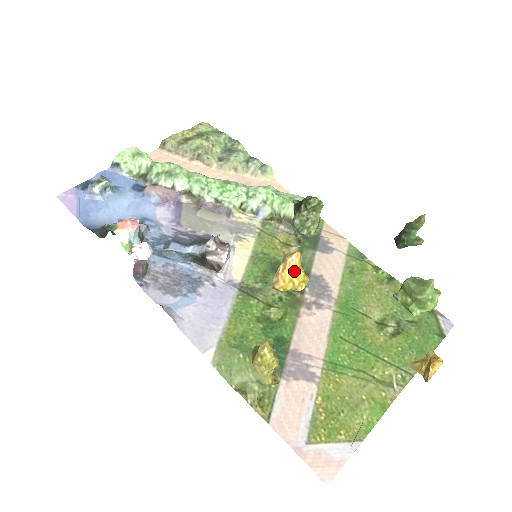
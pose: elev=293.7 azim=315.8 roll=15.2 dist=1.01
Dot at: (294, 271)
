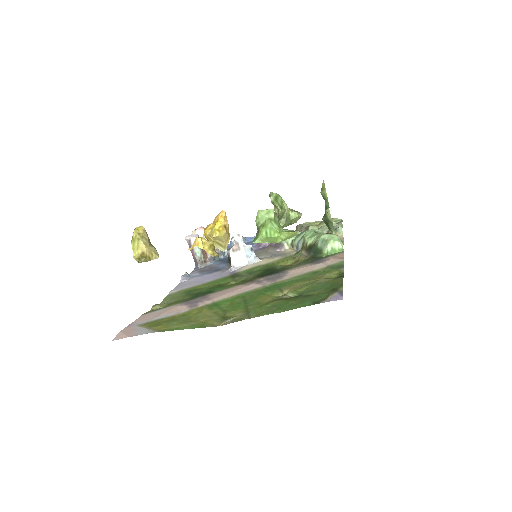
Dot at: (216, 222)
